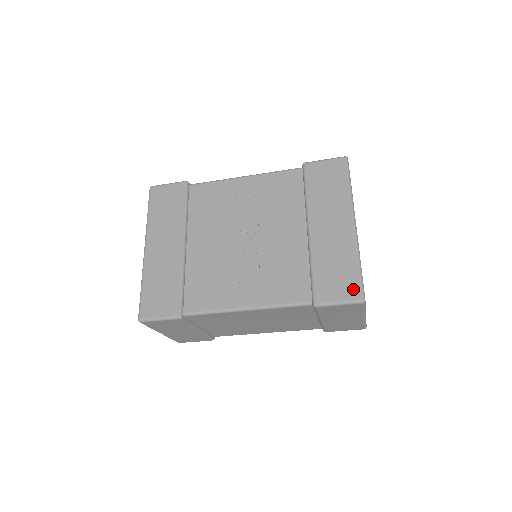
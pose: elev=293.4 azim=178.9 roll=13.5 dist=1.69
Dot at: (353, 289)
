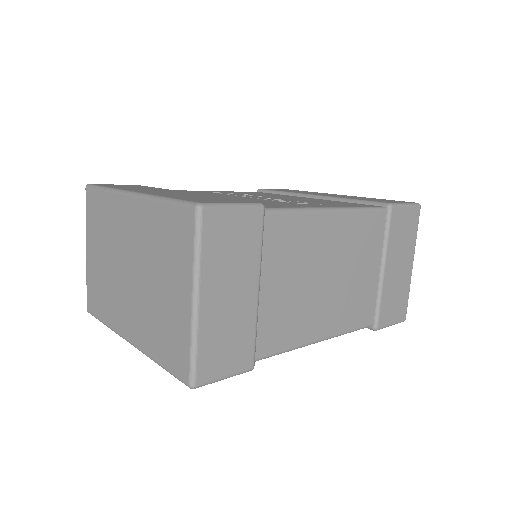
Dot at: (402, 201)
